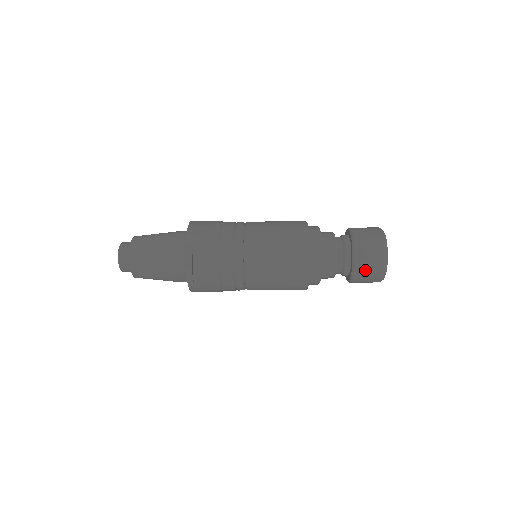
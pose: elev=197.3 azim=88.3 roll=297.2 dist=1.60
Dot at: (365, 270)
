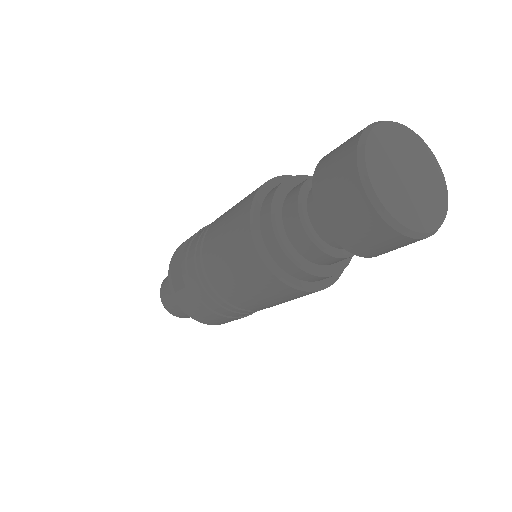
Dot at: (330, 195)
